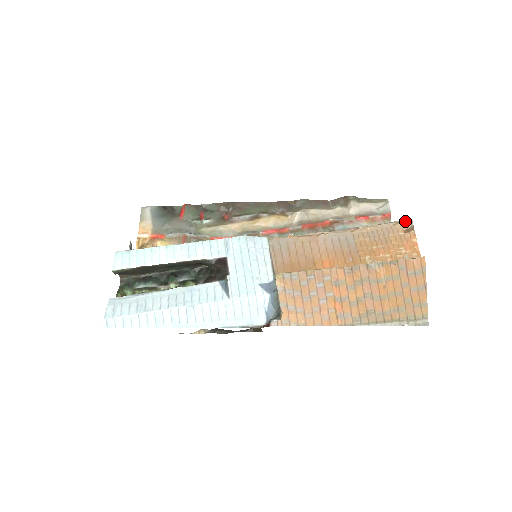
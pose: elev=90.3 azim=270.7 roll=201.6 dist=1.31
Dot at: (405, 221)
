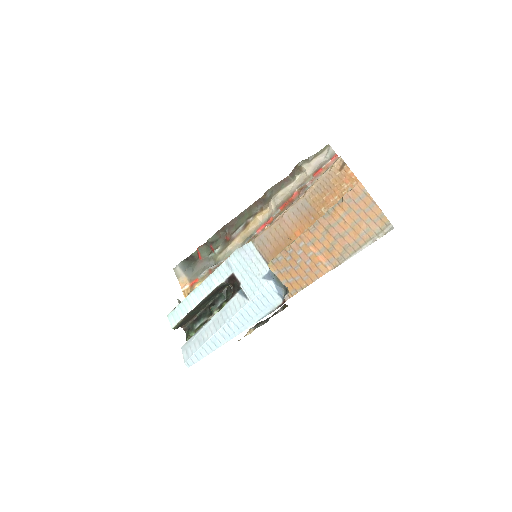
Dot at: (336, 162)
